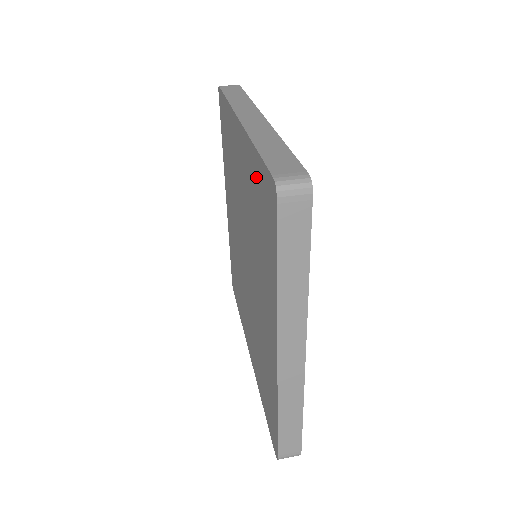
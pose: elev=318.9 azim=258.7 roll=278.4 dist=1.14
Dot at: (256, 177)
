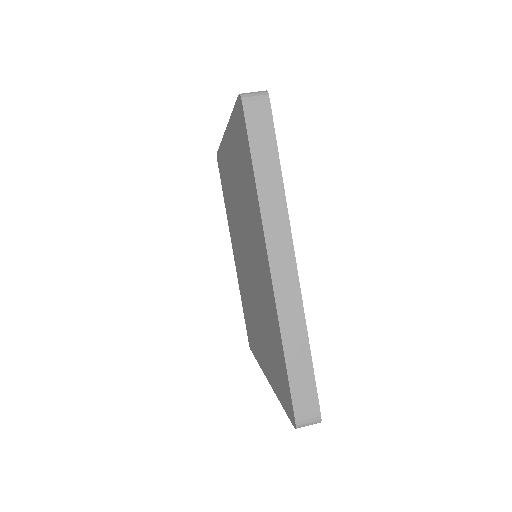
Dot at: (235, 137)
